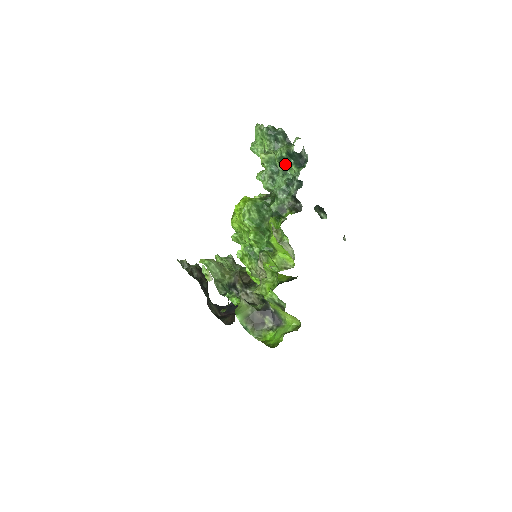
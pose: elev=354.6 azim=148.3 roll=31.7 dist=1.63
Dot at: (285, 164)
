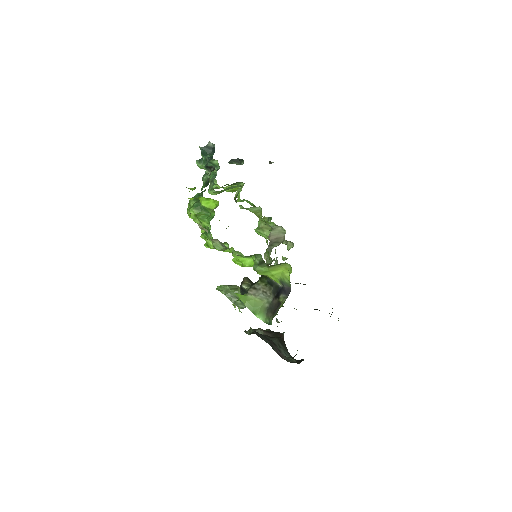
Dot at: (211, 164)
